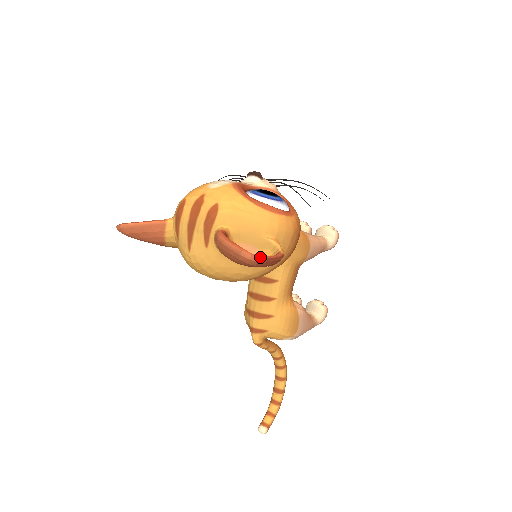
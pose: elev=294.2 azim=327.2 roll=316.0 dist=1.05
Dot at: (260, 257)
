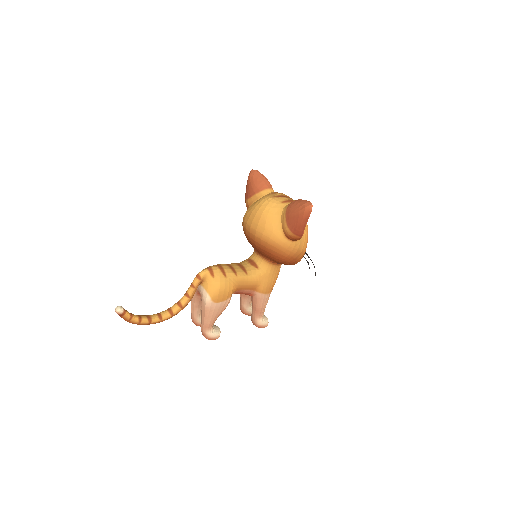
Dot at: occluded
